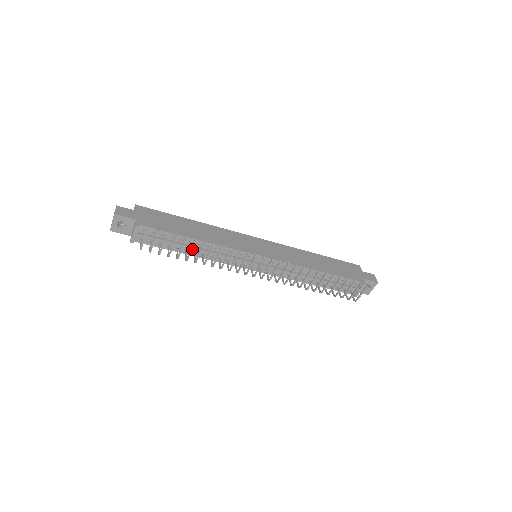
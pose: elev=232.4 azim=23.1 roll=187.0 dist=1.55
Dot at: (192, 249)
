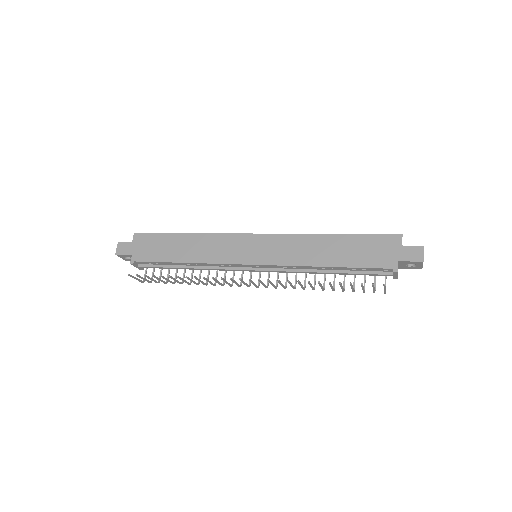
Dot at: occluded
